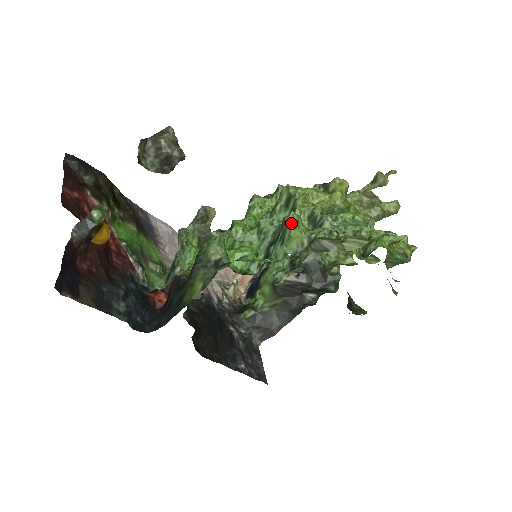
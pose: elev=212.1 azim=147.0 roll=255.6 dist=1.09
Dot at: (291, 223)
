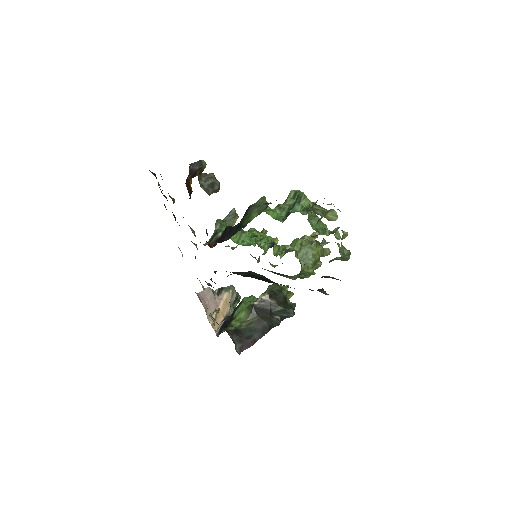
Dot at: occluded
